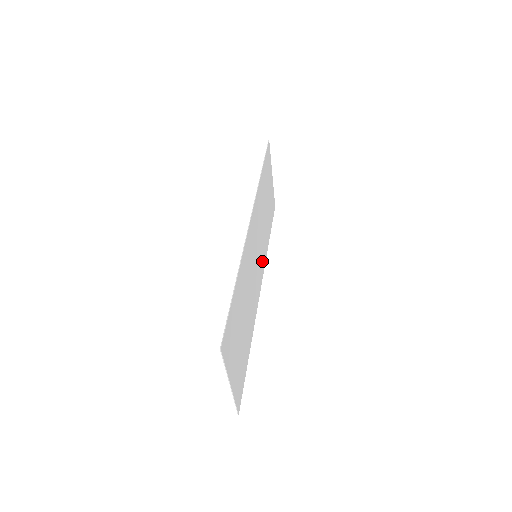
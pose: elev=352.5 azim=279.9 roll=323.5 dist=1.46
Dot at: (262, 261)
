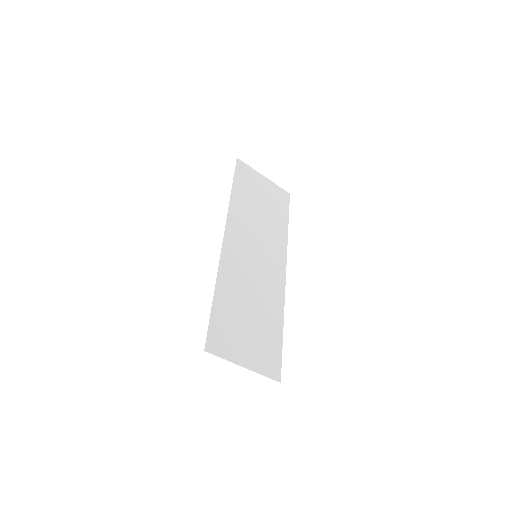
Dot at: (277, 252)
